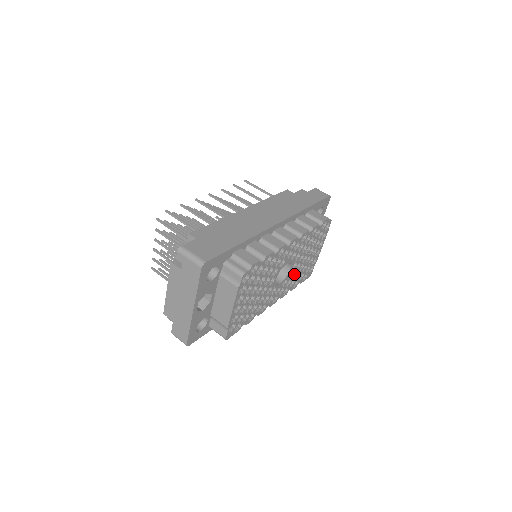
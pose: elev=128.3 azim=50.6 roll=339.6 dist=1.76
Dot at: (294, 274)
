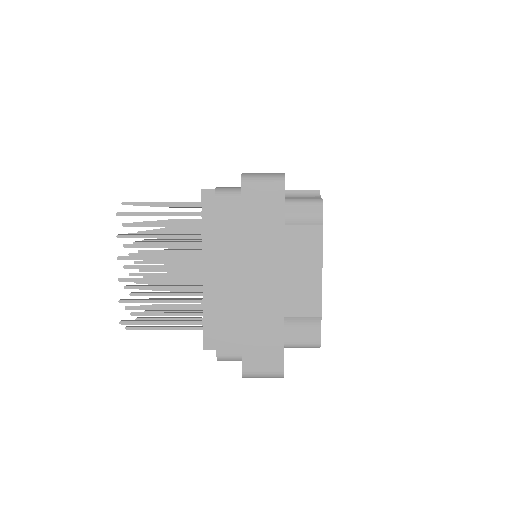
Dot at: occluded
